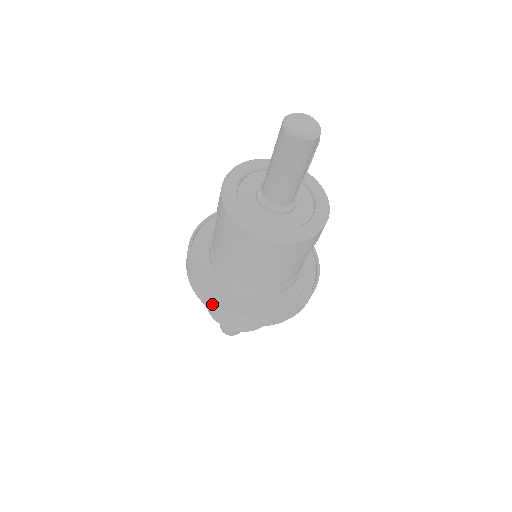
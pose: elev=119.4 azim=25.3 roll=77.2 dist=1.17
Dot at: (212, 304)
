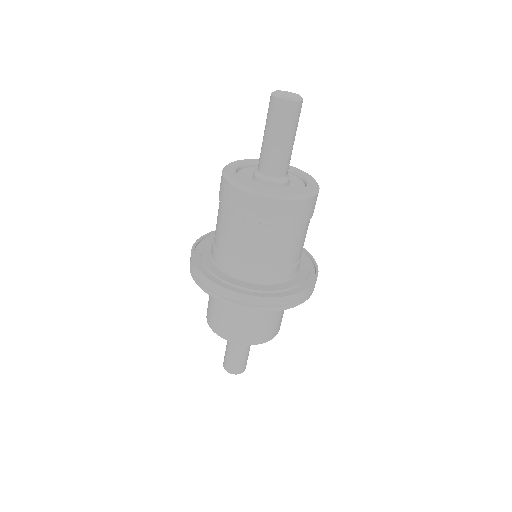
Dot at: (284, 301)
